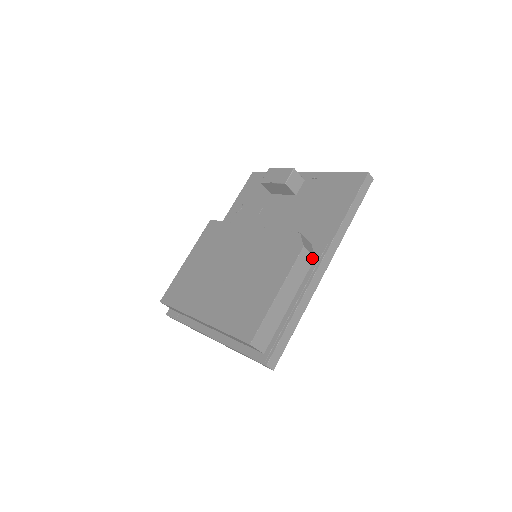
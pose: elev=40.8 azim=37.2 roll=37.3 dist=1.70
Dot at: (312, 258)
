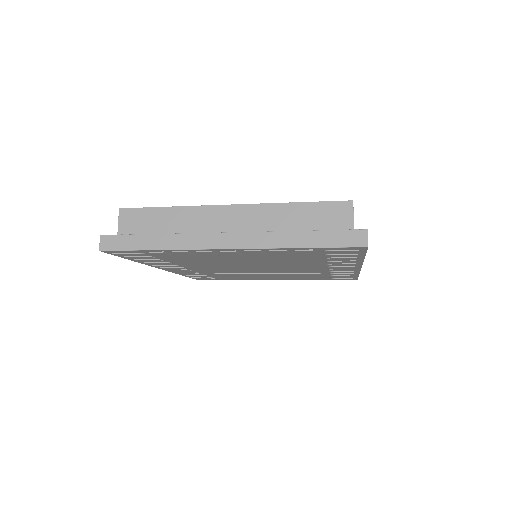
Dot at: occluded
